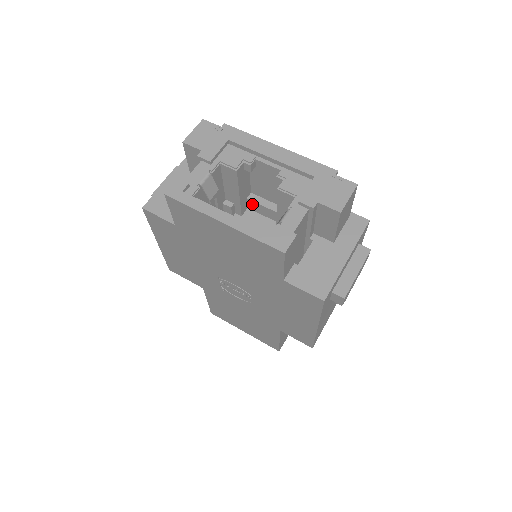
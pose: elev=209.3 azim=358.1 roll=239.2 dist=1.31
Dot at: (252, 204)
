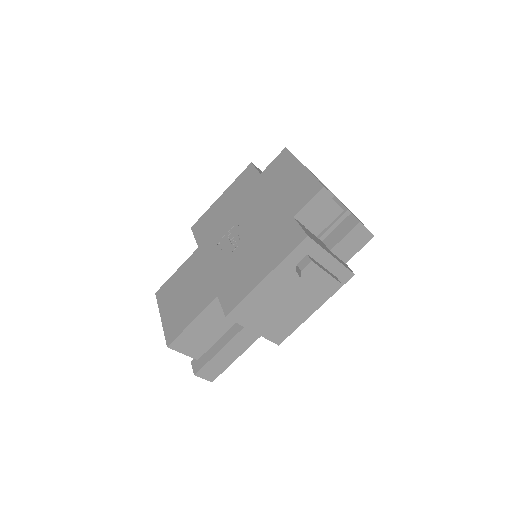
Dot at: occluded
